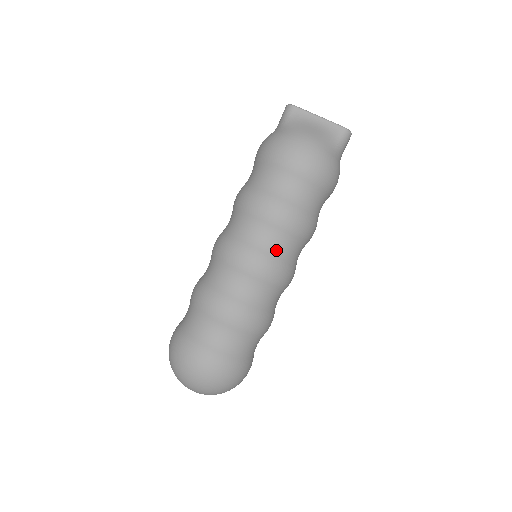
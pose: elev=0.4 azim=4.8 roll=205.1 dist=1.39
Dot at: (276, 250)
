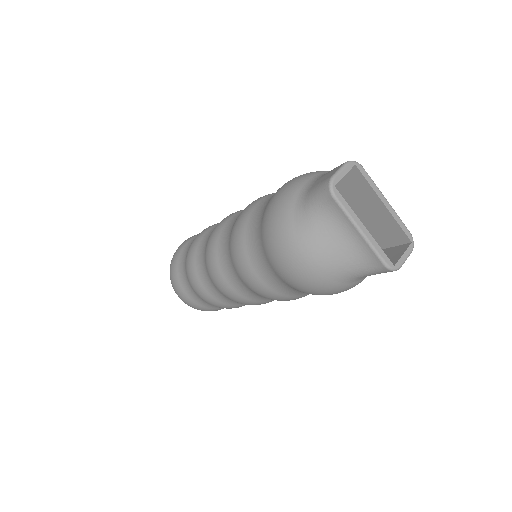
Dot at: (251, 296)
